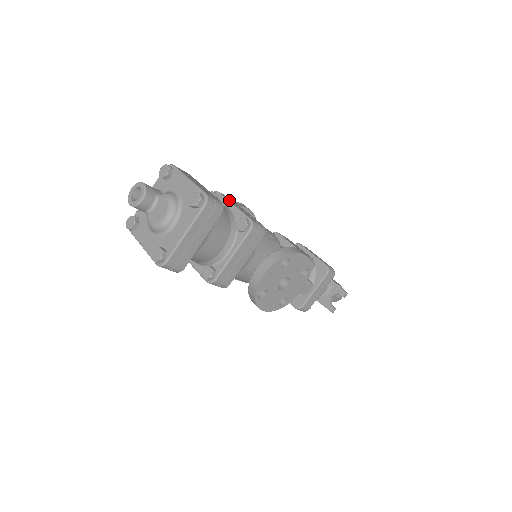
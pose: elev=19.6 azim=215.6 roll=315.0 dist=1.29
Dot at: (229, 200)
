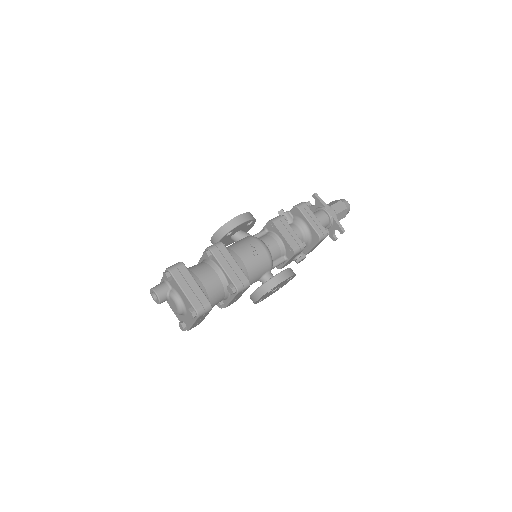
Dot at: (219, 262)
